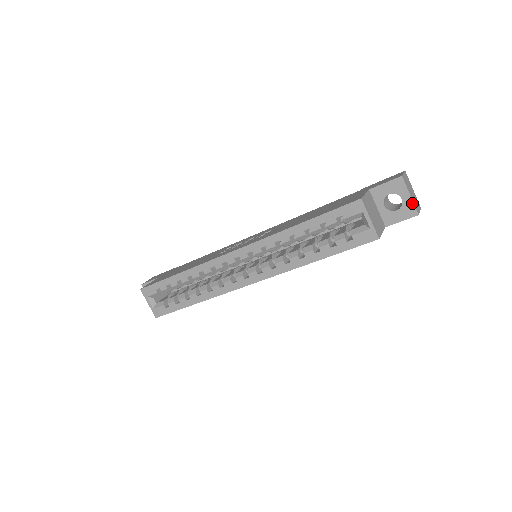
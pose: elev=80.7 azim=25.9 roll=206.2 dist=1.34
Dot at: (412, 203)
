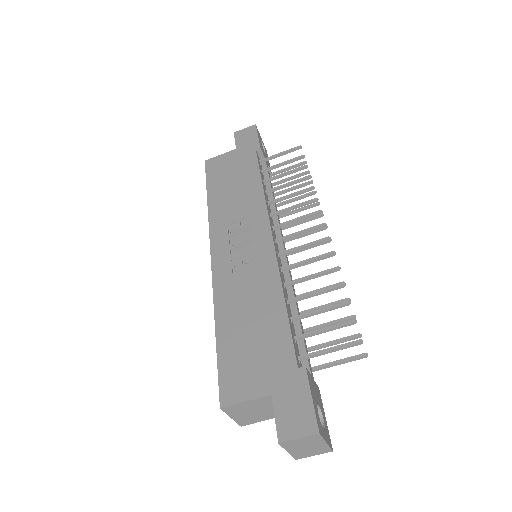
Dot at: (290, 453)
